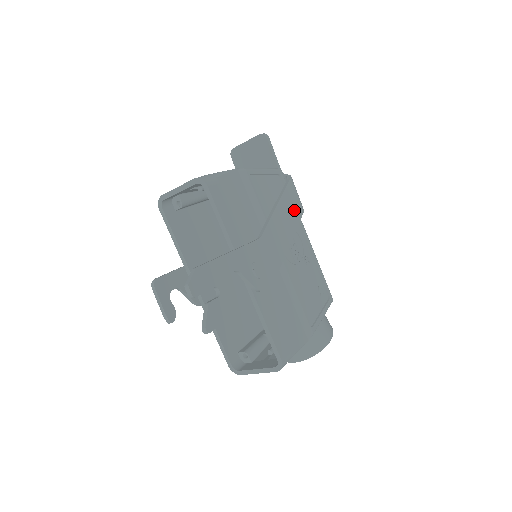
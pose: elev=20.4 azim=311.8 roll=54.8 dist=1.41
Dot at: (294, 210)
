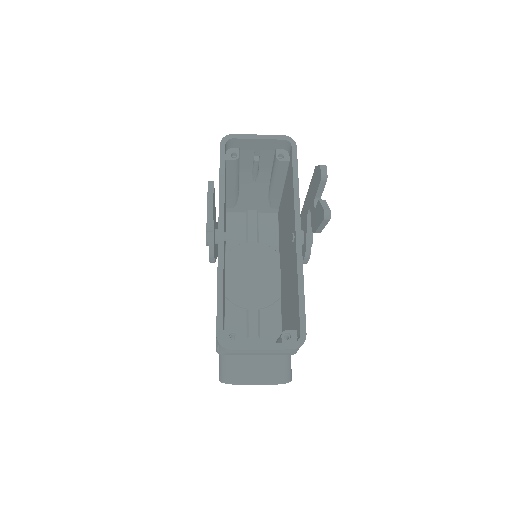
Dot at: occluded
